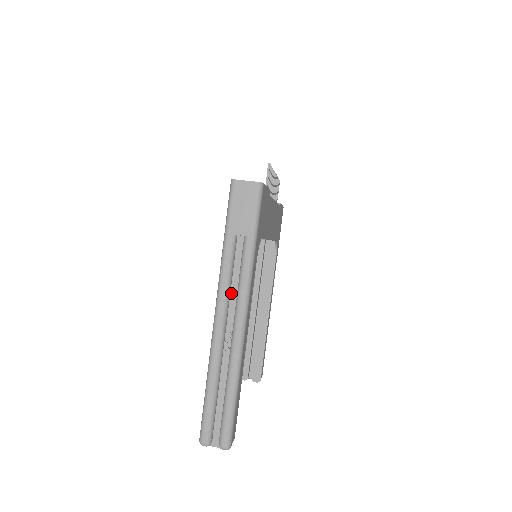
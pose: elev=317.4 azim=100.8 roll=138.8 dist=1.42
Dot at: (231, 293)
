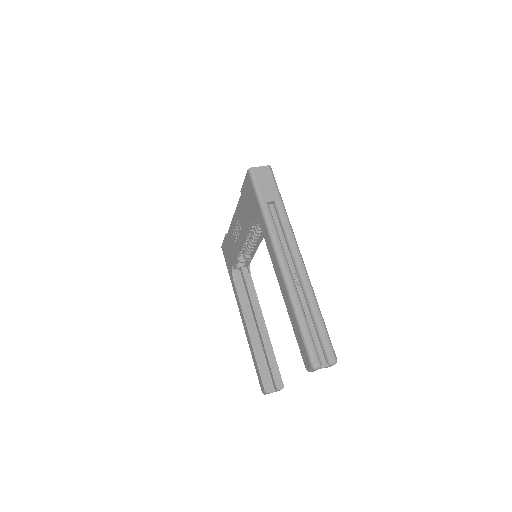
Dot at: (282, 244)
